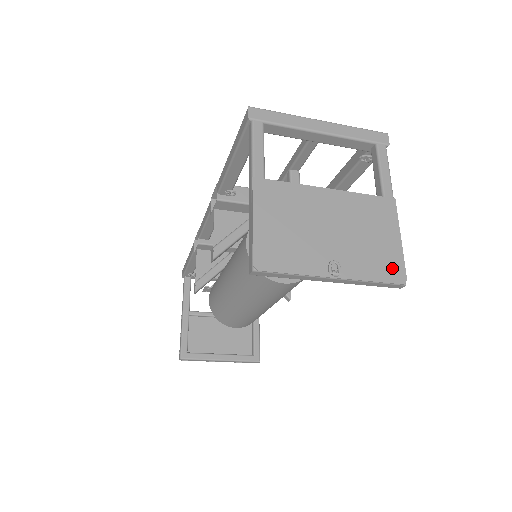
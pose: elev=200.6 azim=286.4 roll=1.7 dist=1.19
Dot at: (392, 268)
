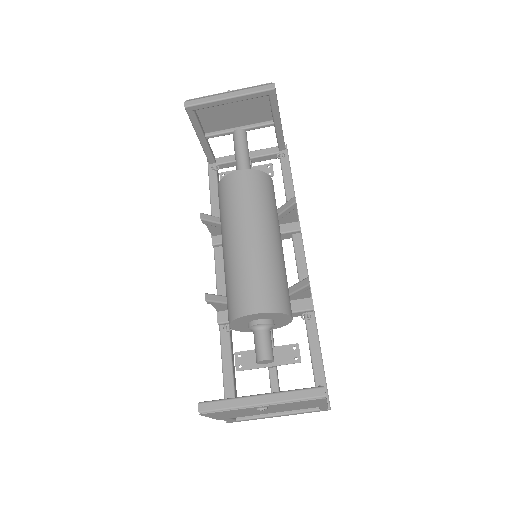
Dot at: occluded
